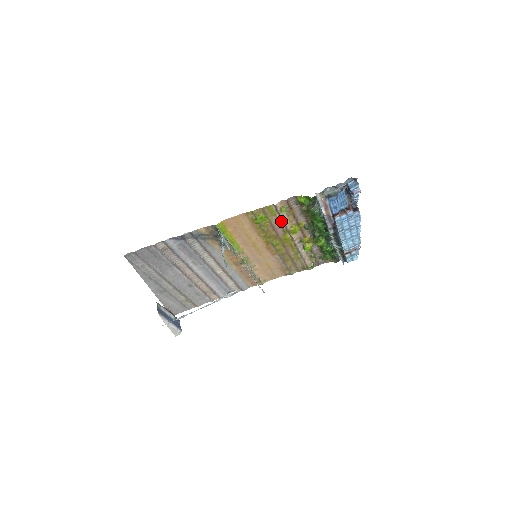
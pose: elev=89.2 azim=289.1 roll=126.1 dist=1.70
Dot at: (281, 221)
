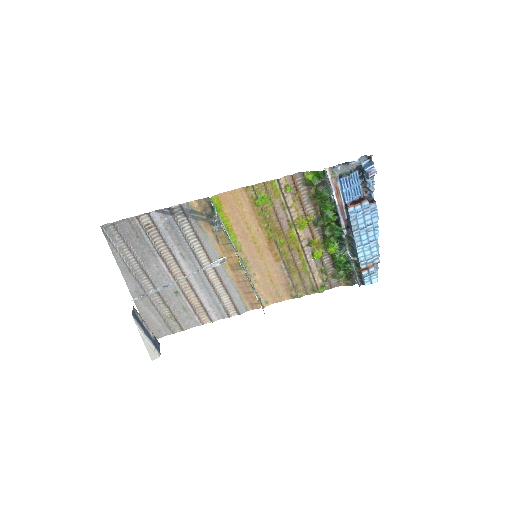
Dot at: (286, 207)
